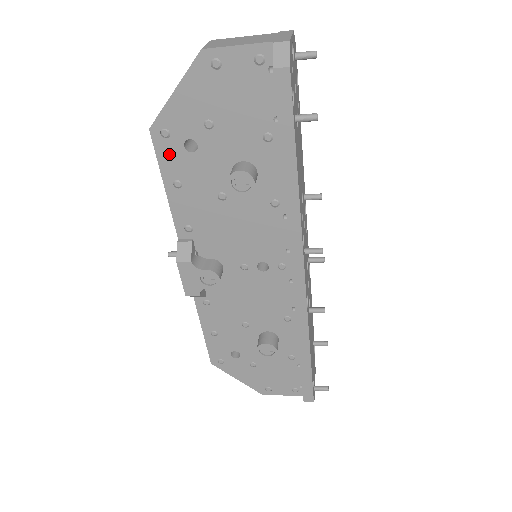
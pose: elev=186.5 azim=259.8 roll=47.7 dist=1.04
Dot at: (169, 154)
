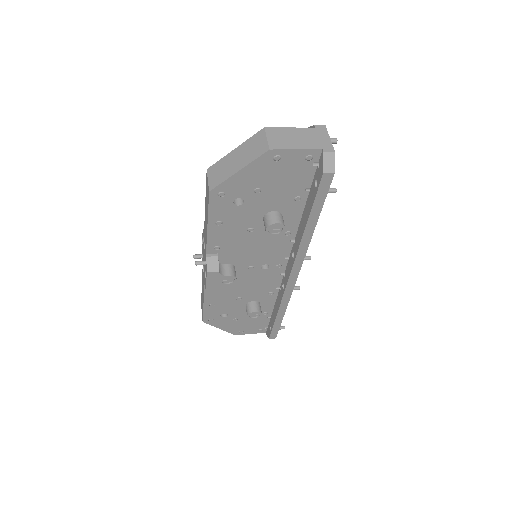
Dot at: (219, 206)
